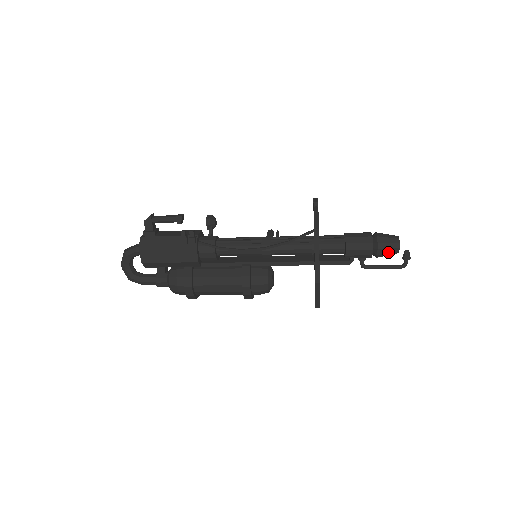
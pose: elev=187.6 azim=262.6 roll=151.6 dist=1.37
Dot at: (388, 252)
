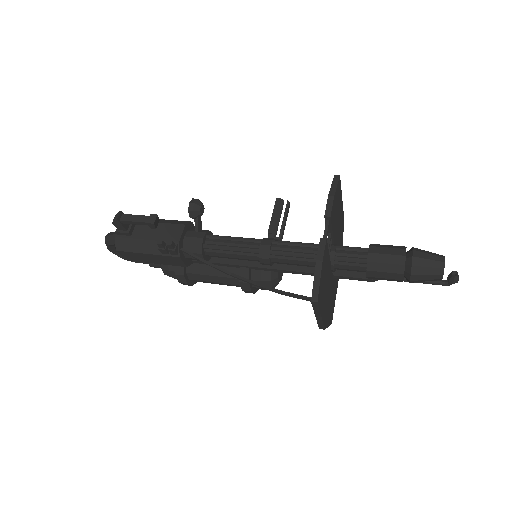
Dot at: occluded
